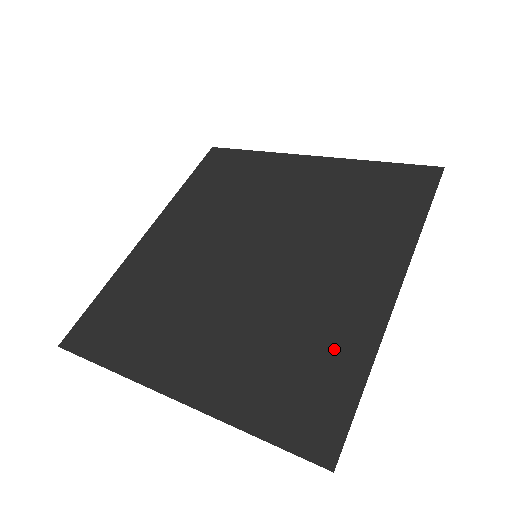
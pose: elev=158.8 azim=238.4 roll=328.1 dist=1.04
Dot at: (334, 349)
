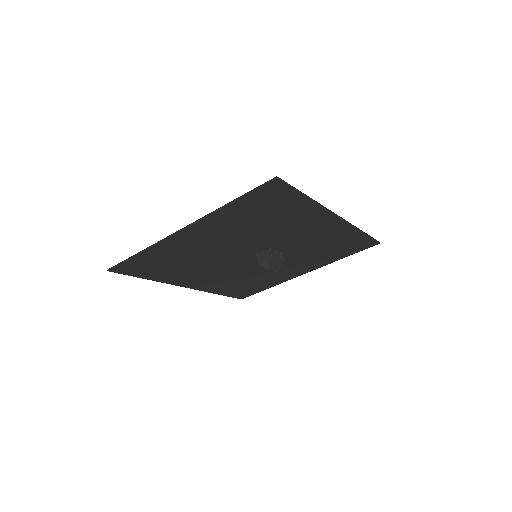
Dot at: (293, 211)
